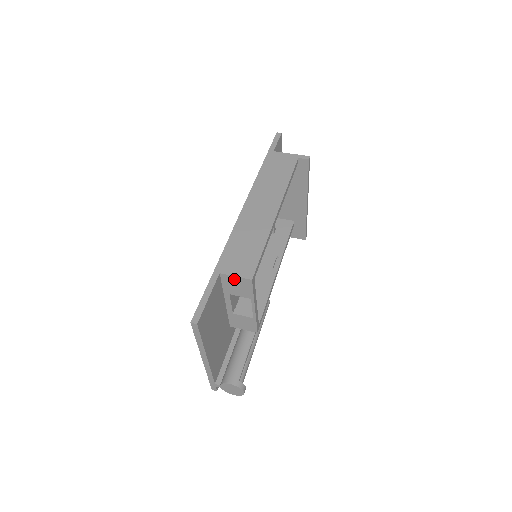
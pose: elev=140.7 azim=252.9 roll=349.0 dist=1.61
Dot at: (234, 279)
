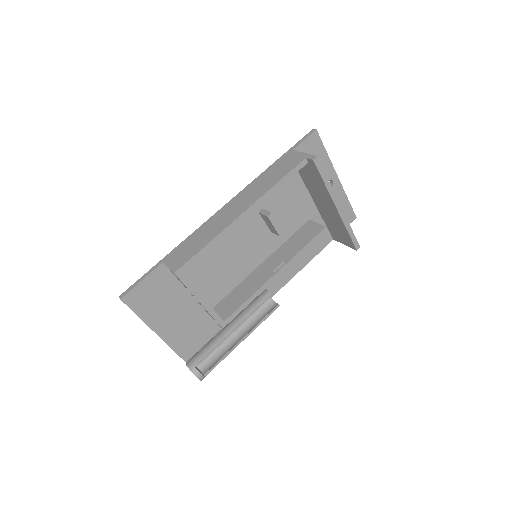
Dot at: occluded
